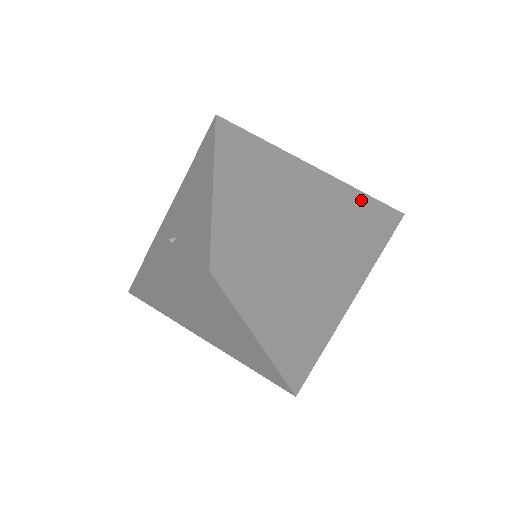
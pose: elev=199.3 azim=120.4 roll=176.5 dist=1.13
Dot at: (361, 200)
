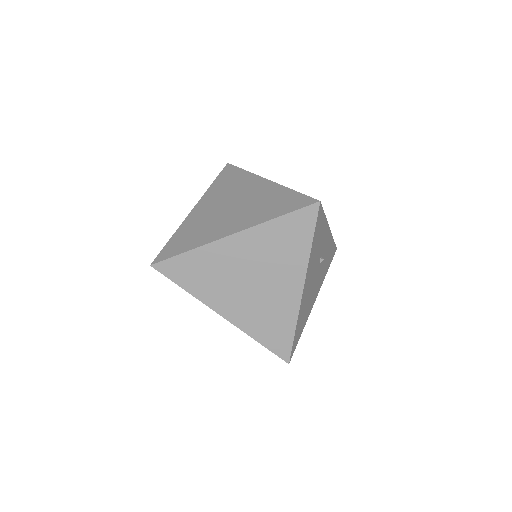
Dot at: (288, 198)
